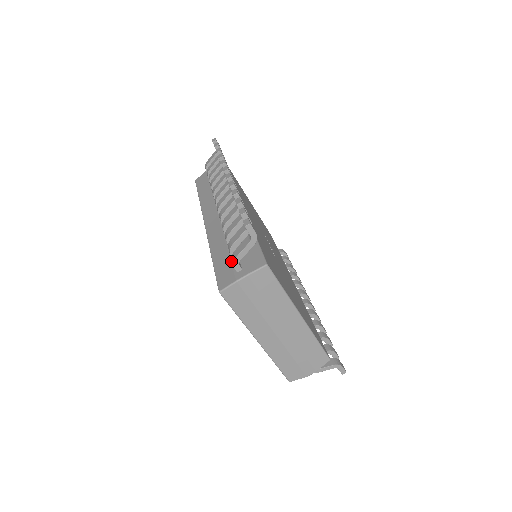
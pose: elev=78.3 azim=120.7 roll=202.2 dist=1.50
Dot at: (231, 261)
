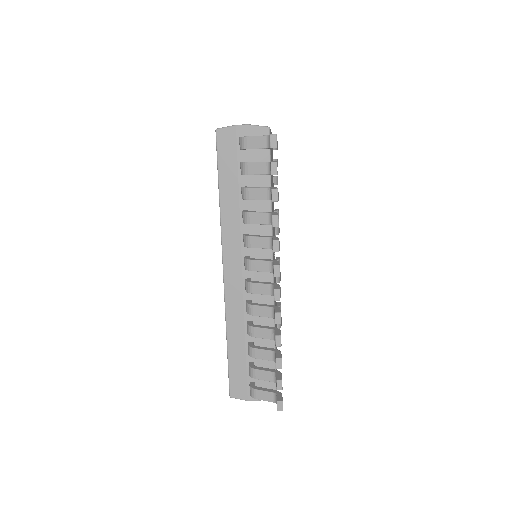
Dot at: (247, 373)
